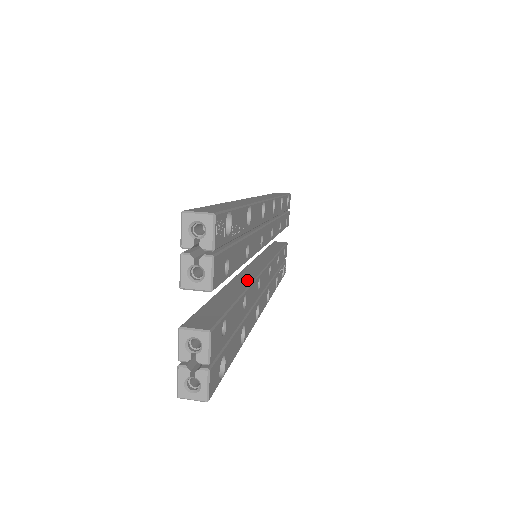
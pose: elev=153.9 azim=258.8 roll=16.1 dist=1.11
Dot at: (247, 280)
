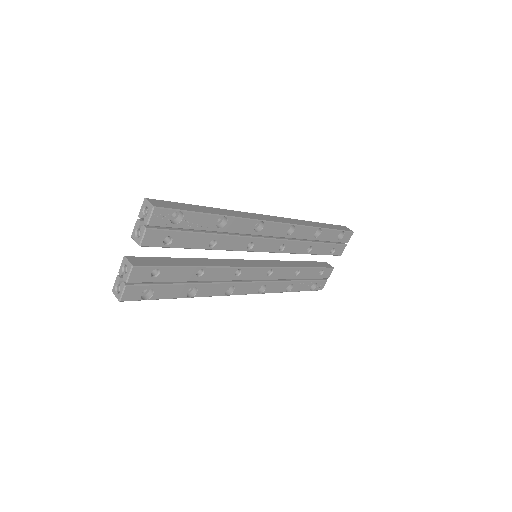
Dot at: (223, 264)
